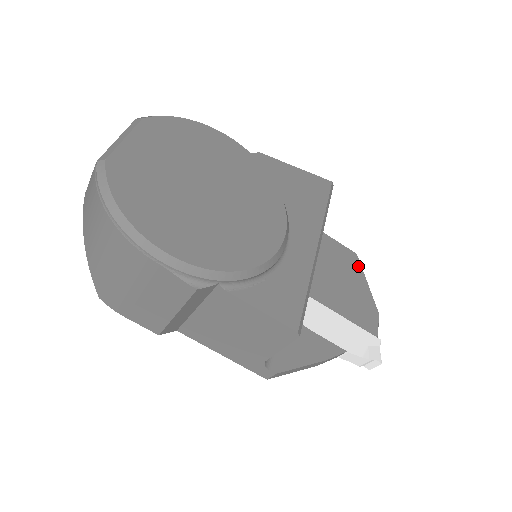
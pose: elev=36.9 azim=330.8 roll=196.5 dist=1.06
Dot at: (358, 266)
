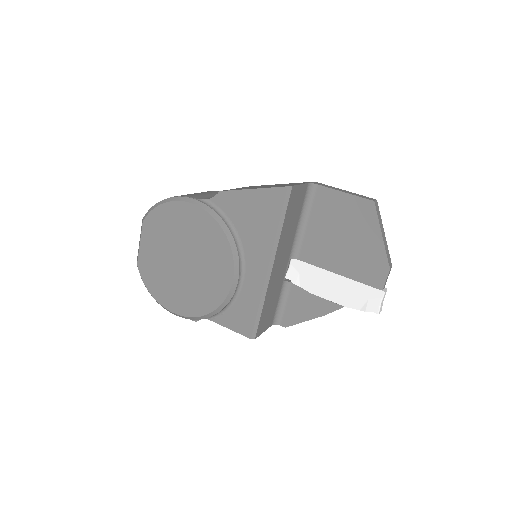
Dot at: (373, 217)
